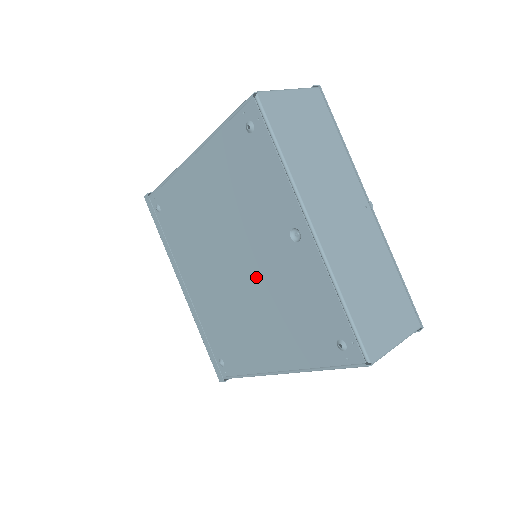
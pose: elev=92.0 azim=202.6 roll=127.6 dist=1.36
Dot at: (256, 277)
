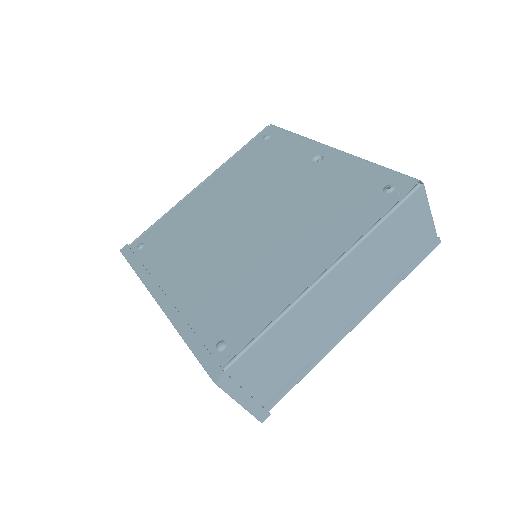
Dot at: (279, 211)
